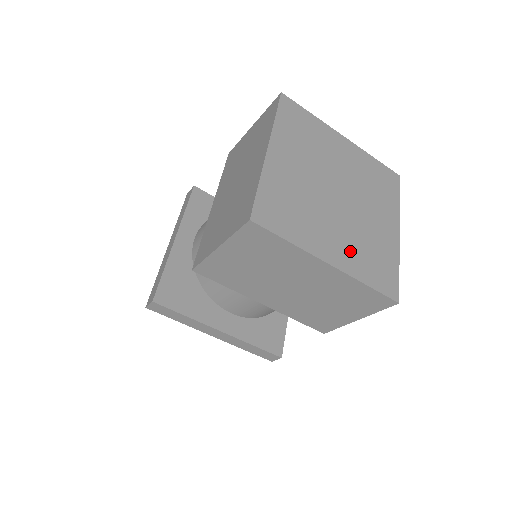
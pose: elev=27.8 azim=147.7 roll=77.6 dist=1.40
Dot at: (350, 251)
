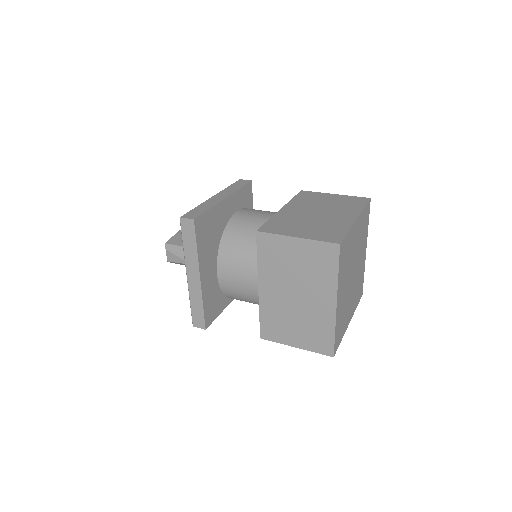
Dot at: (354, 301)
